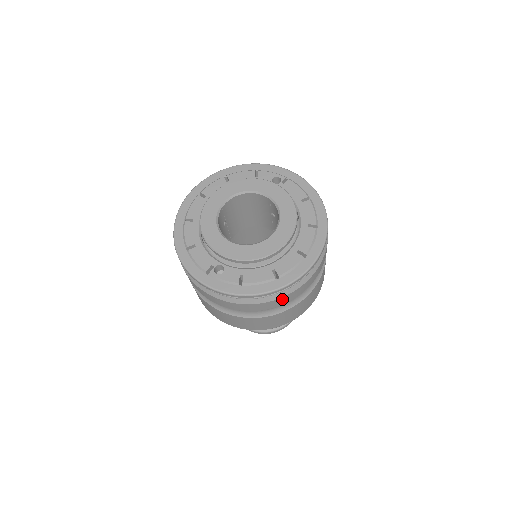
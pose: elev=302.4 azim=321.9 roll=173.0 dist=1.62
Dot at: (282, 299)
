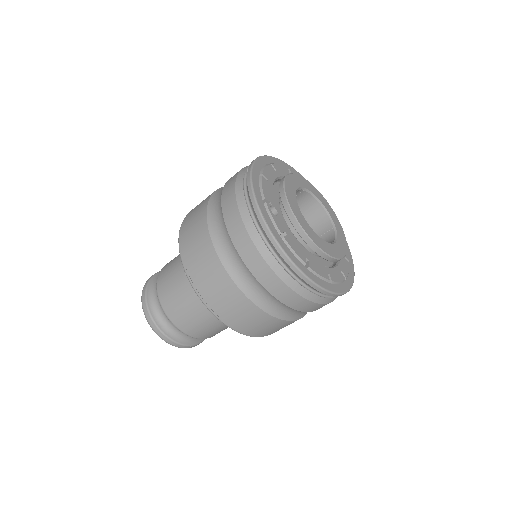
Dot at: (283, 288)
